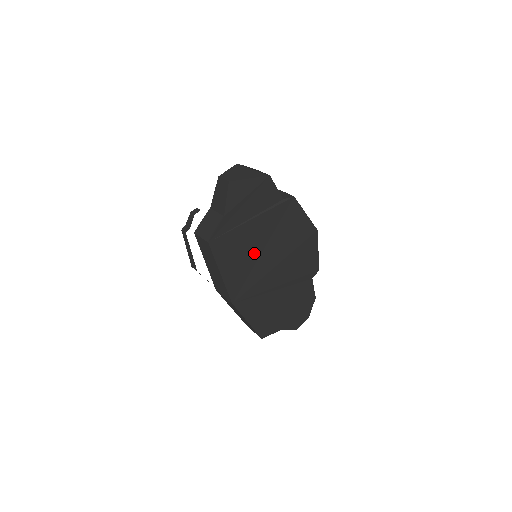
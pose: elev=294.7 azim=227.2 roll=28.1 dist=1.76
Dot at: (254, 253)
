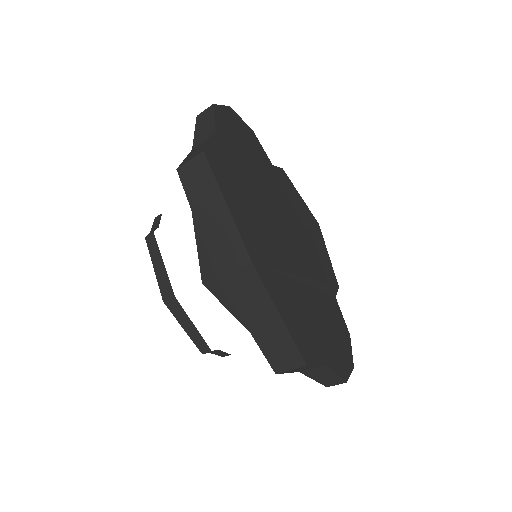
Dot at: (260, 205)
